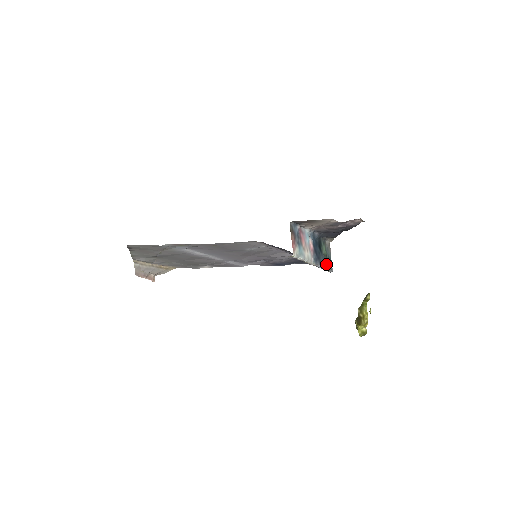
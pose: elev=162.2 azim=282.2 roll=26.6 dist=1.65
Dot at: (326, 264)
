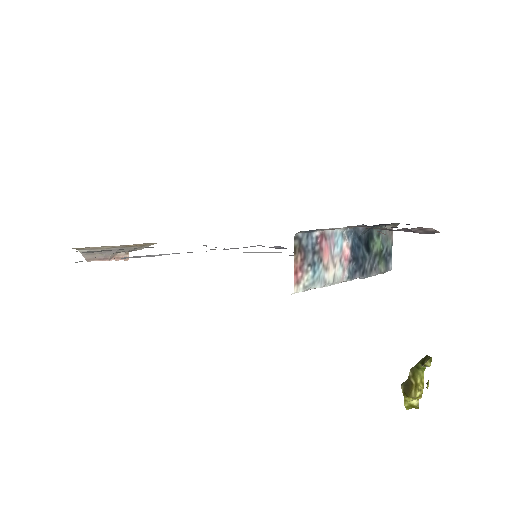
Dot at: (378, 267)
